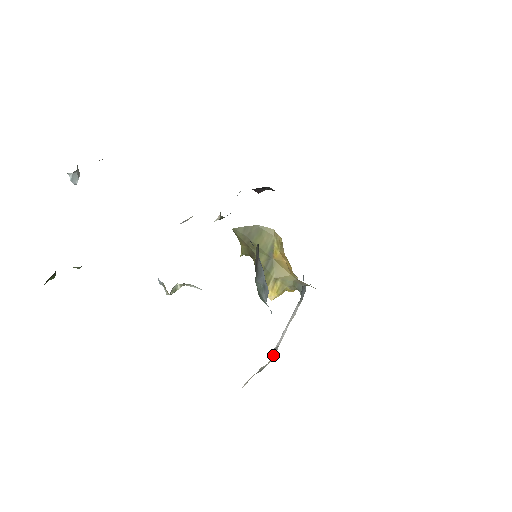
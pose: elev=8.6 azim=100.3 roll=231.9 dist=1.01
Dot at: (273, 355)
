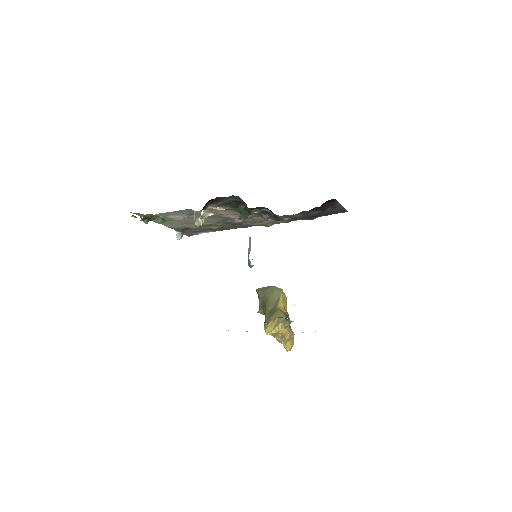
Dot at: occluded
